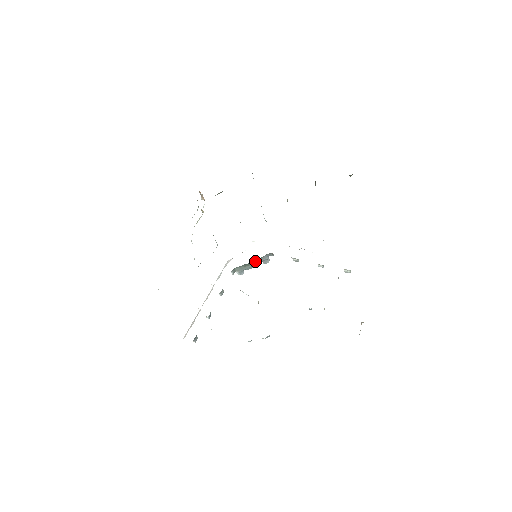
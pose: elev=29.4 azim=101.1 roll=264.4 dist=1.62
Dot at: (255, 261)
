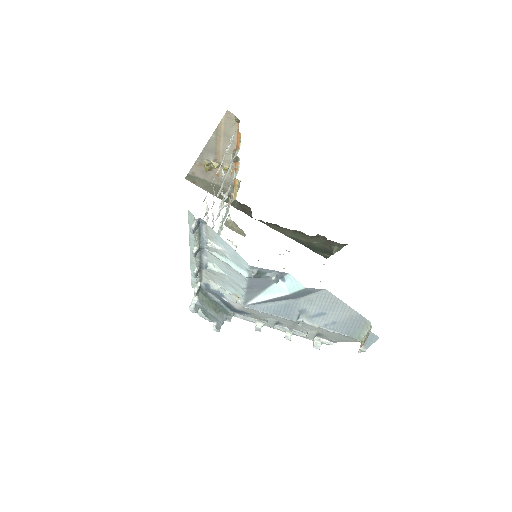
Dot at: (215, 308)
